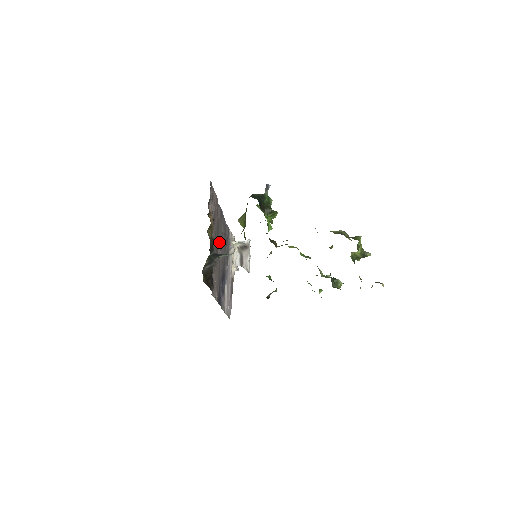
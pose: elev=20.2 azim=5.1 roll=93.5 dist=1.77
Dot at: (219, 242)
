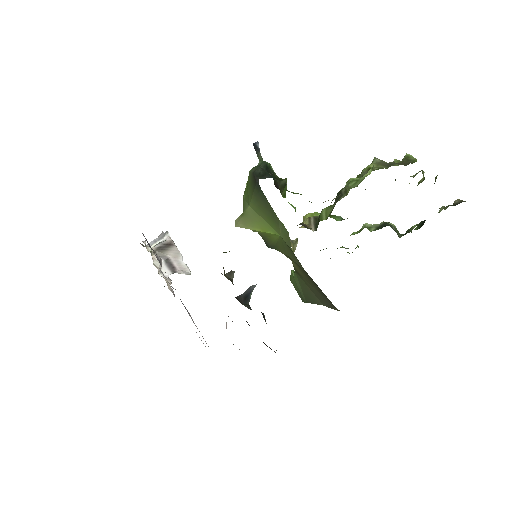
Dot at: occluded
